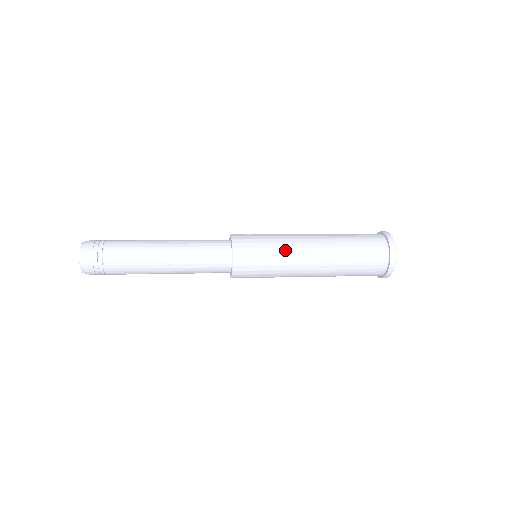
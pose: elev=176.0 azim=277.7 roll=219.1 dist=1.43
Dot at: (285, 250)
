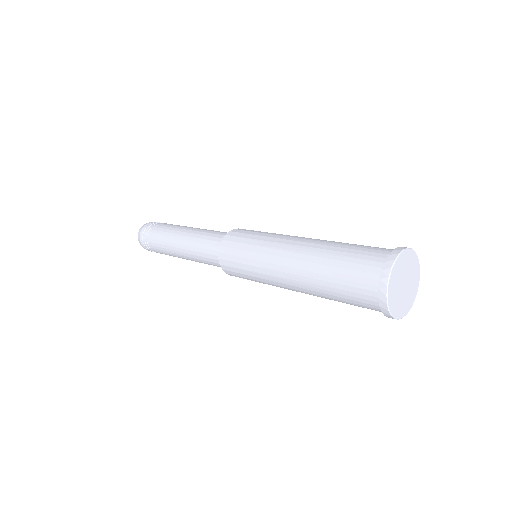
Dot at: (262, 276)
